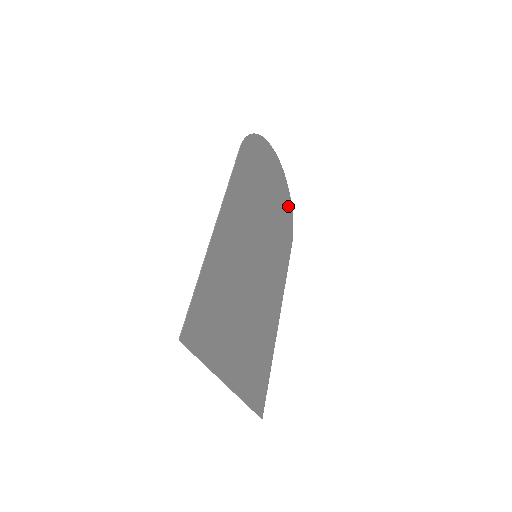
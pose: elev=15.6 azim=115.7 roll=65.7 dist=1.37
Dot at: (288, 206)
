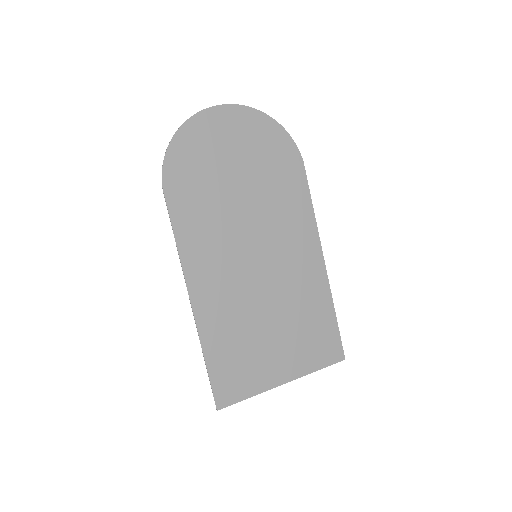
Dot at: (272, 133)
